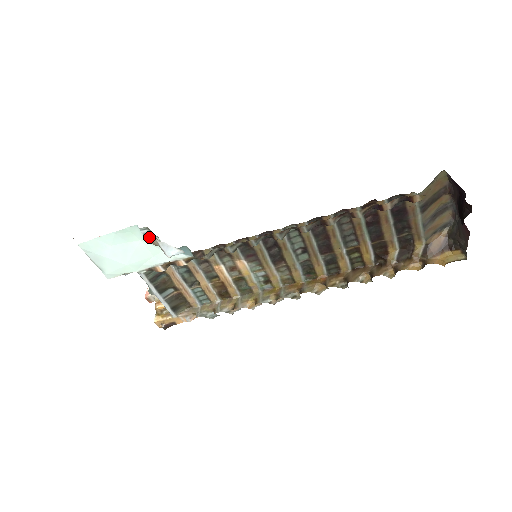
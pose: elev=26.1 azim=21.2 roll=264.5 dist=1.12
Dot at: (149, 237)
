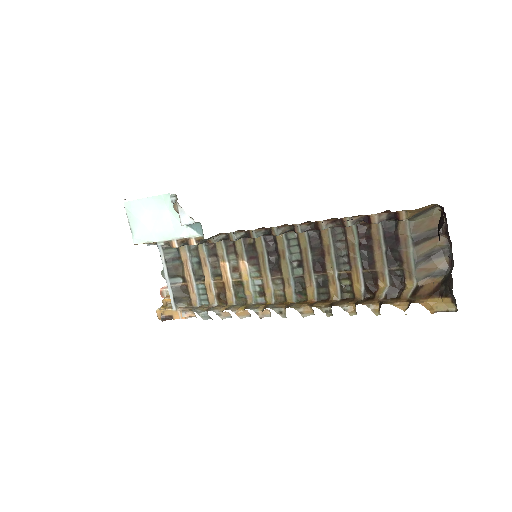
Dot at: occluded
